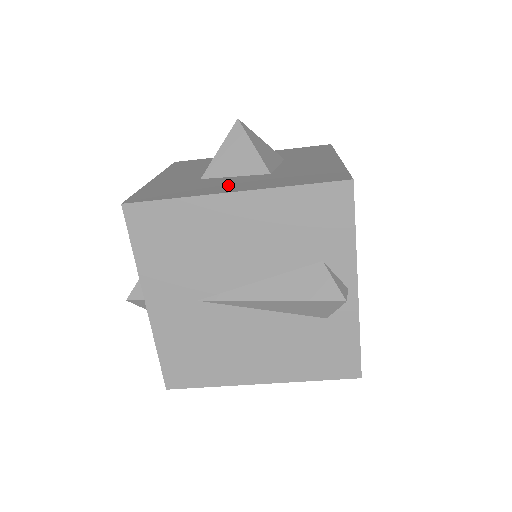
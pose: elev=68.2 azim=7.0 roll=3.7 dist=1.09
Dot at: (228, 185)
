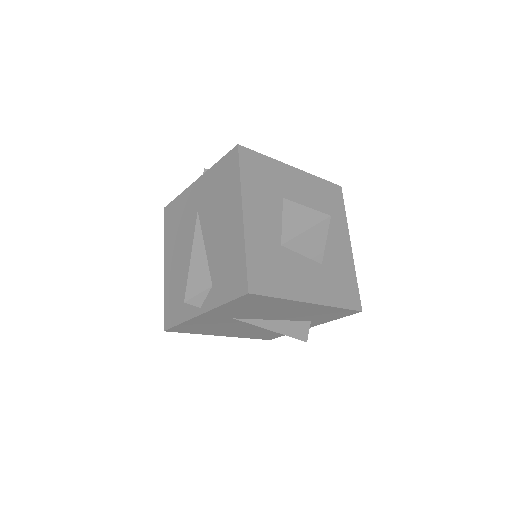
Dot at: (304, 282)
